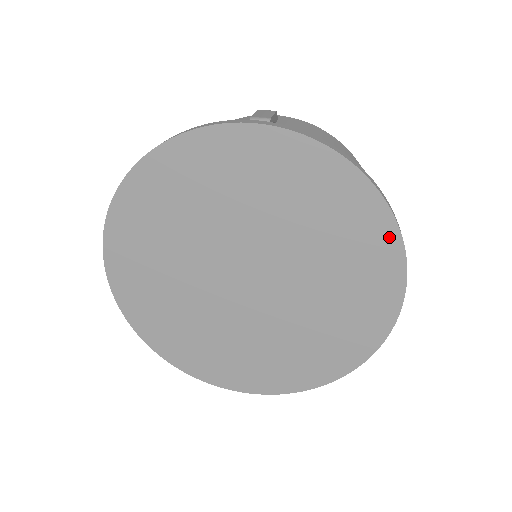
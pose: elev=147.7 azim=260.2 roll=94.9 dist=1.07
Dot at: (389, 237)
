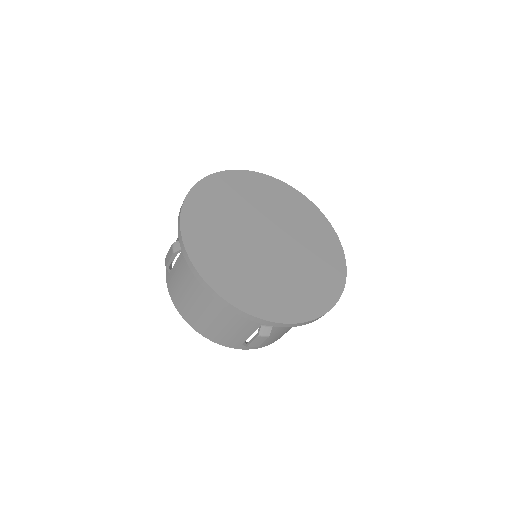
Dot at: (326, 224)
